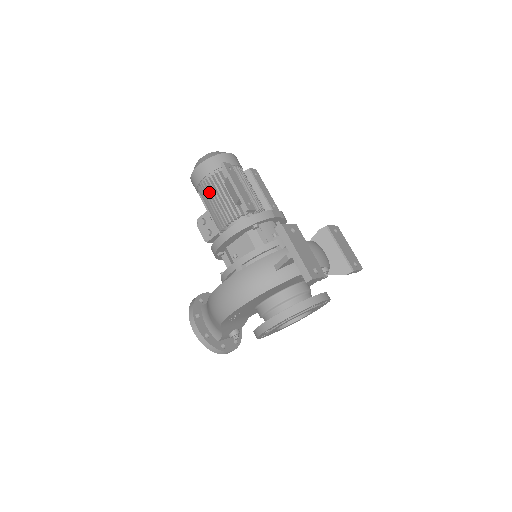
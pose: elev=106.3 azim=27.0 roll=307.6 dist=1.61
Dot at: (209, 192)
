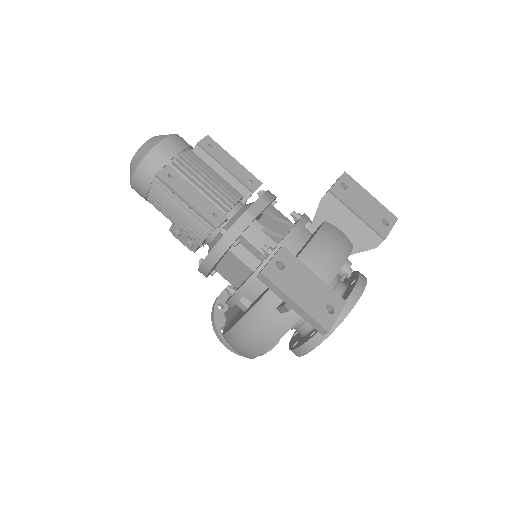
Dot at: (162, 207)
